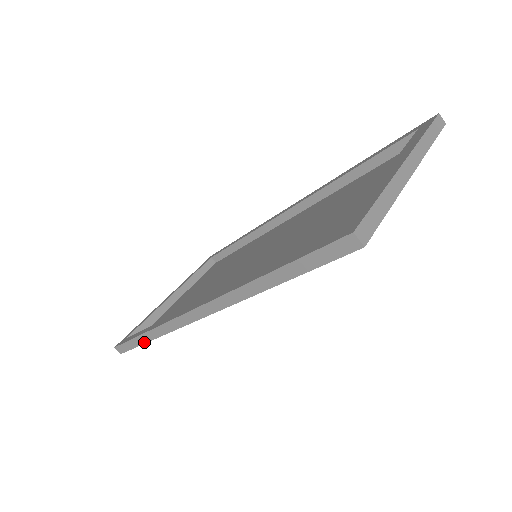
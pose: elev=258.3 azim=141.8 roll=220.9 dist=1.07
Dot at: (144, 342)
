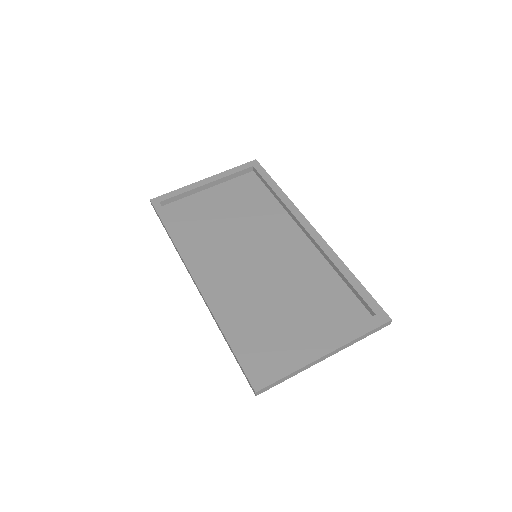
Dot at: (166, 231)
